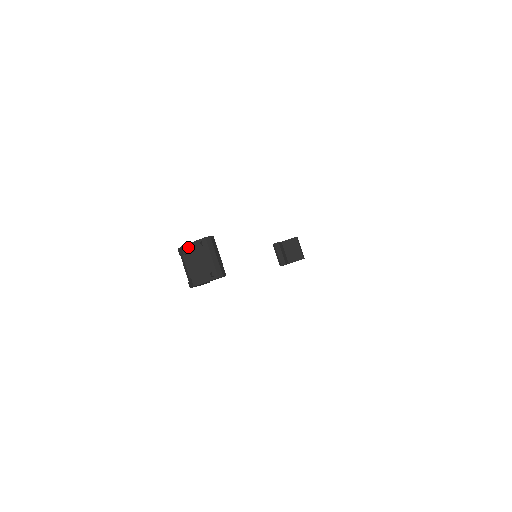
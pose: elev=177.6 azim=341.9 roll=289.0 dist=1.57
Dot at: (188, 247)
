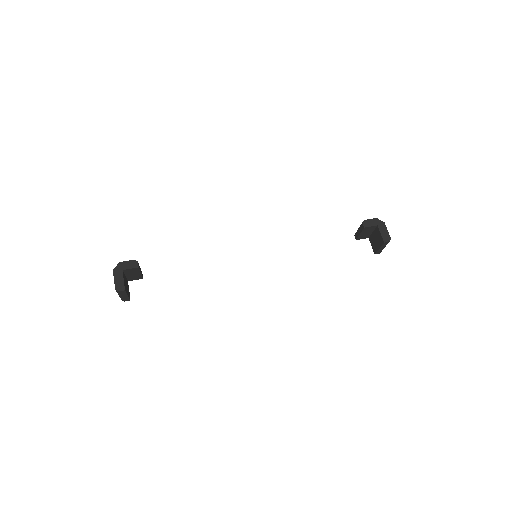
Dot at: (114, 276)
